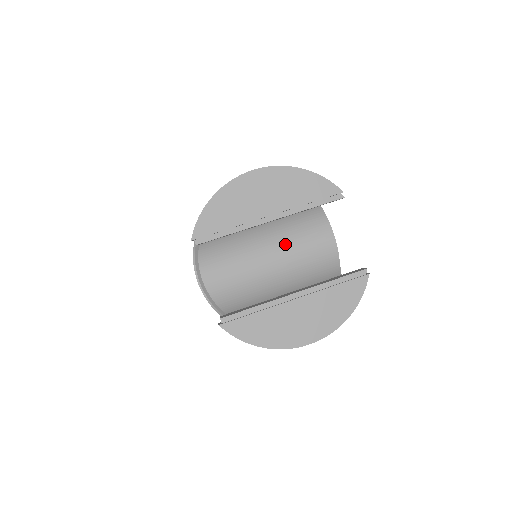
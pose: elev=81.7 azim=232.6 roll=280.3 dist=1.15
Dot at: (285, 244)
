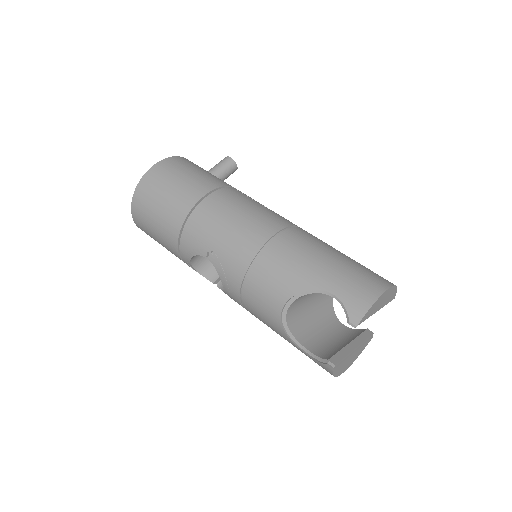
Dot at: occluded
